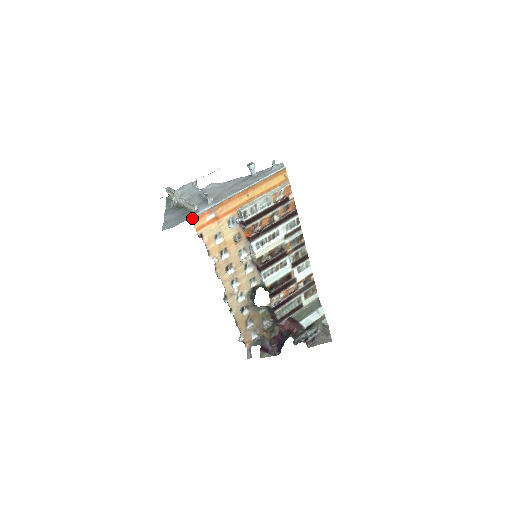
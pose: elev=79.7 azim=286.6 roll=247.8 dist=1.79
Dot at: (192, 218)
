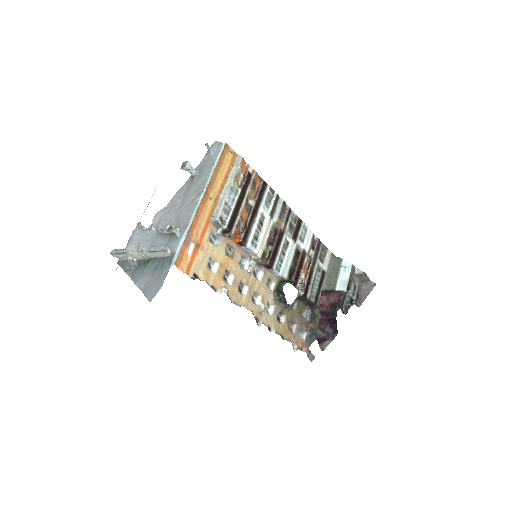
Dot at: (174, 264)
